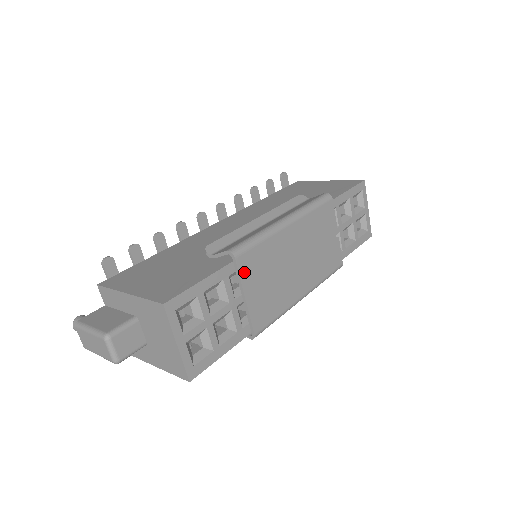
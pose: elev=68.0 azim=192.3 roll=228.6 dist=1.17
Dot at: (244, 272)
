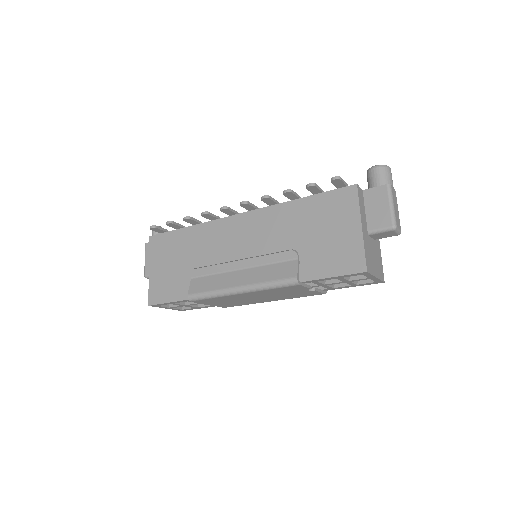
Dot at: (202, 302)
